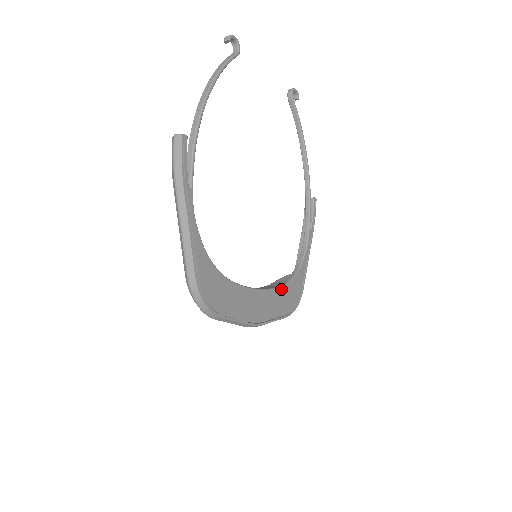
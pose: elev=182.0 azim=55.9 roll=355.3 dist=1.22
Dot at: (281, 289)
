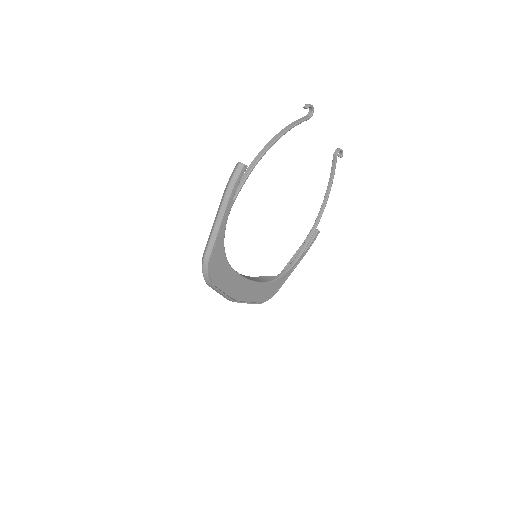
Dot at: (262, 284)
